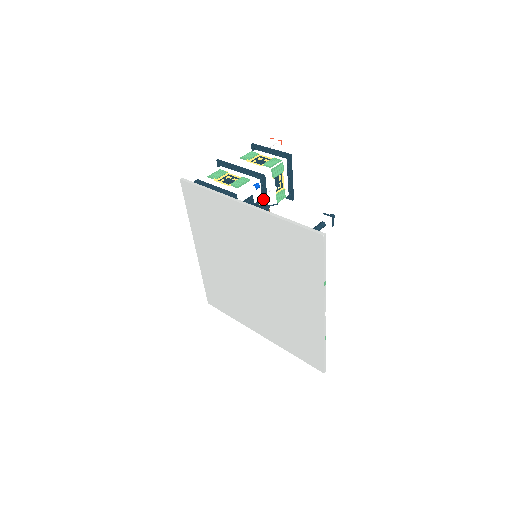
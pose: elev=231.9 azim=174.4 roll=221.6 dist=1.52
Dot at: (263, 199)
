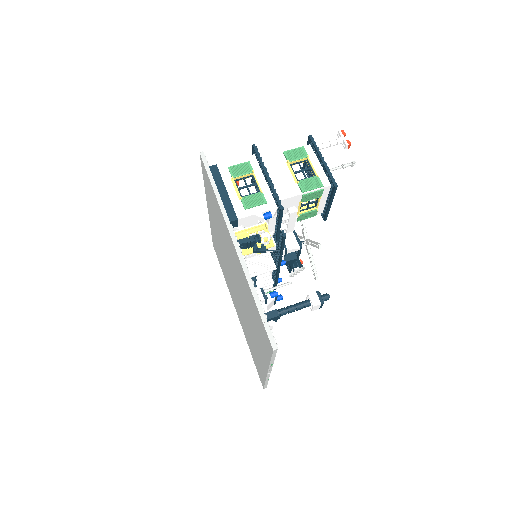
Dot at: (276, 223)
